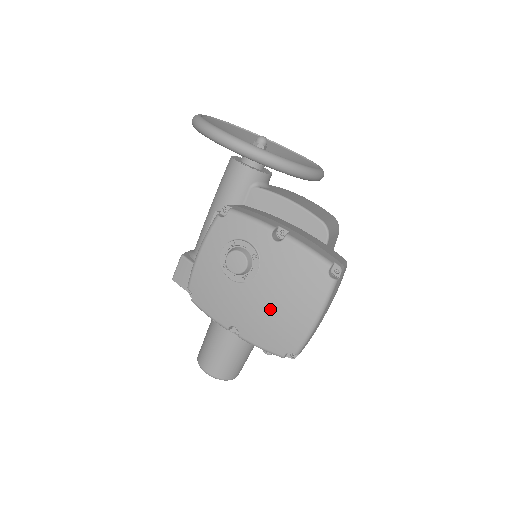
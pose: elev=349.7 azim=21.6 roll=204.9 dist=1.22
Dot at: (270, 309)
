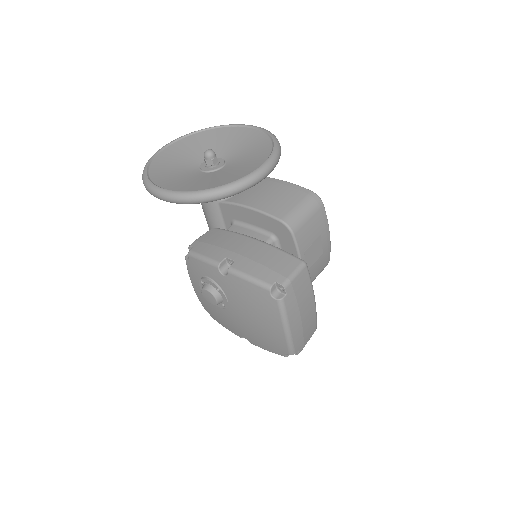
Dot at: (252, 326)
